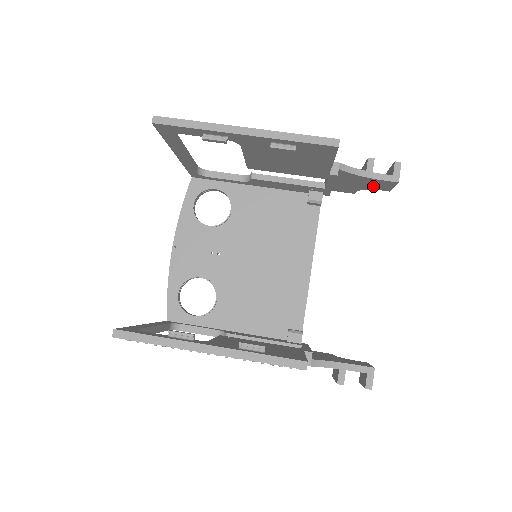
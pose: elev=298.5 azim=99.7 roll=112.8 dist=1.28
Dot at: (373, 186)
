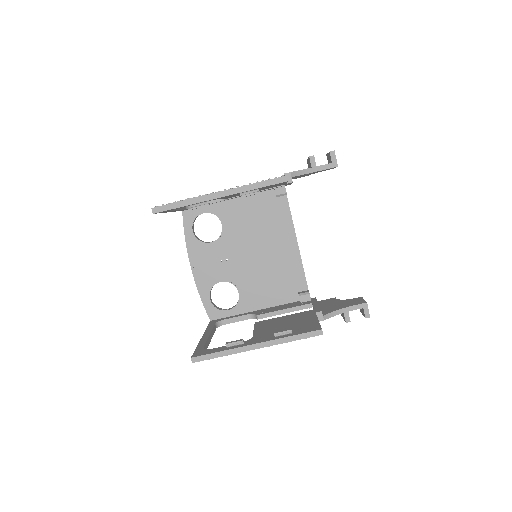
Dot at: (320, 171)
